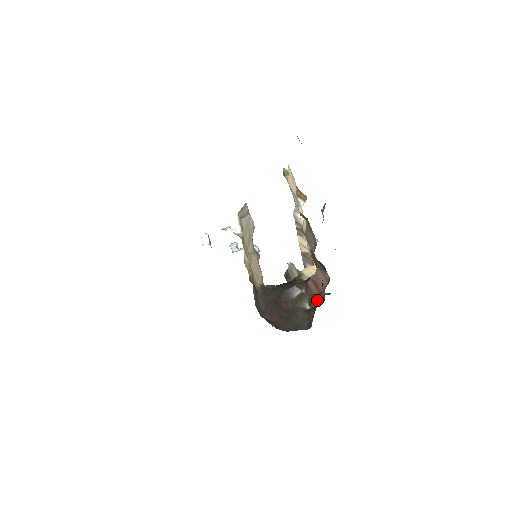
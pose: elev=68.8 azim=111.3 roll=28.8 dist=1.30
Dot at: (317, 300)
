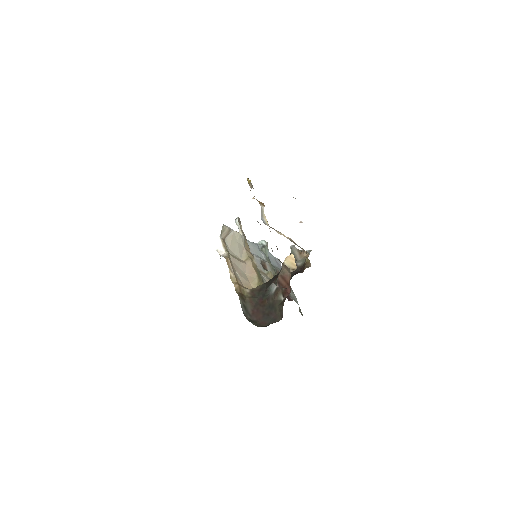
Dot at: (287, 291)
